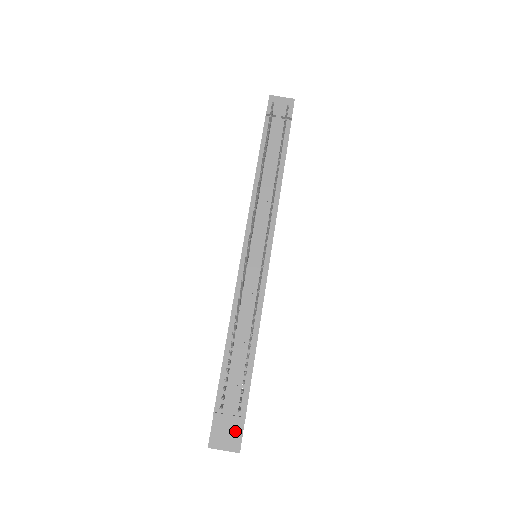
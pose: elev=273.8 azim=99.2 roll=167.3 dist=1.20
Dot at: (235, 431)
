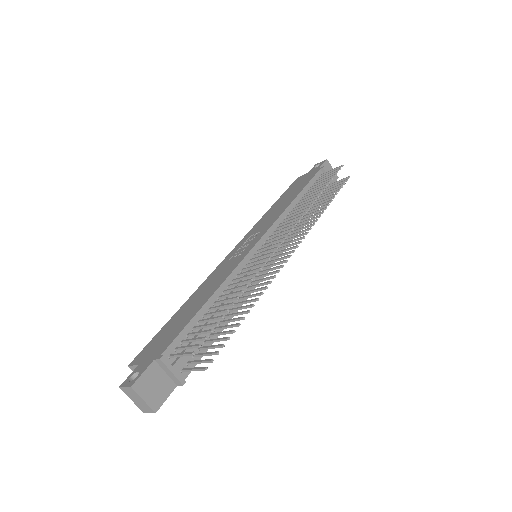
Dot at: (164, 388)
